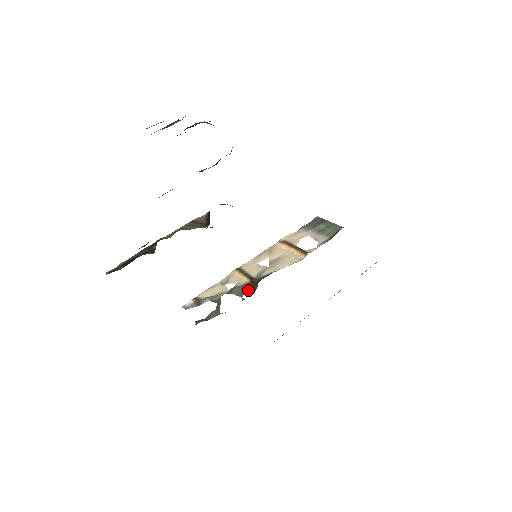
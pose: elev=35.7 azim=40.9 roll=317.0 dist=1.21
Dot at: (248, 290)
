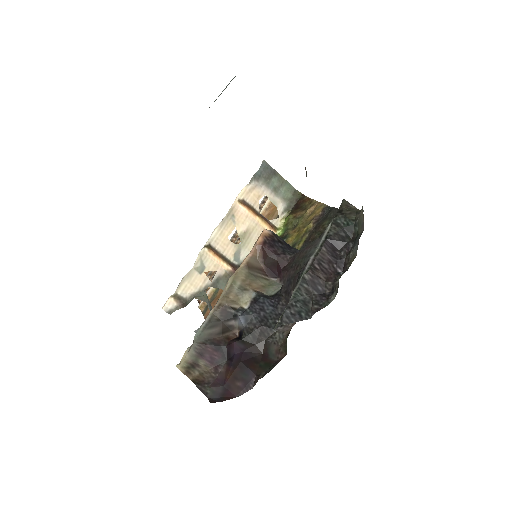
Dot at: occluded
